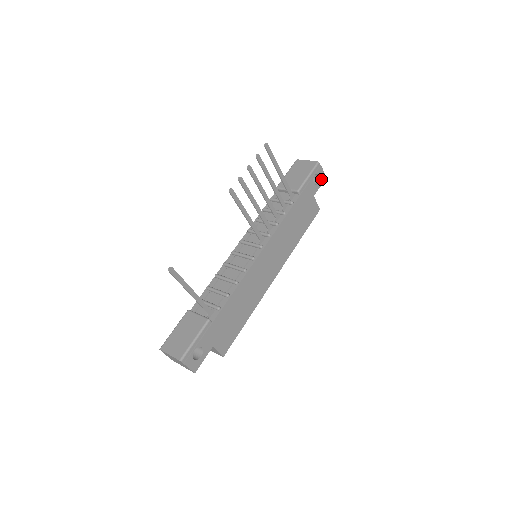
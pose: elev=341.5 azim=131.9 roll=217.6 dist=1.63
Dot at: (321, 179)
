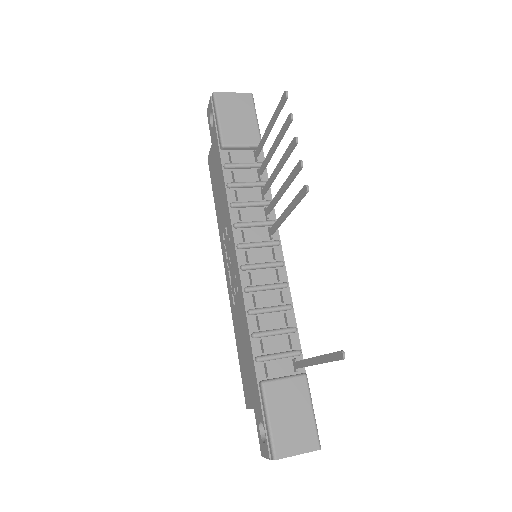
Dot at: occluded
